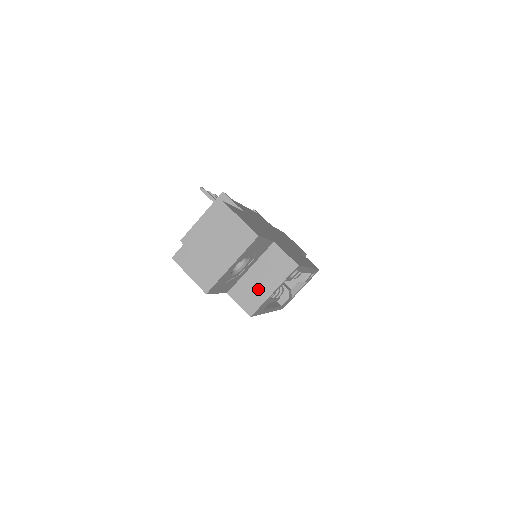
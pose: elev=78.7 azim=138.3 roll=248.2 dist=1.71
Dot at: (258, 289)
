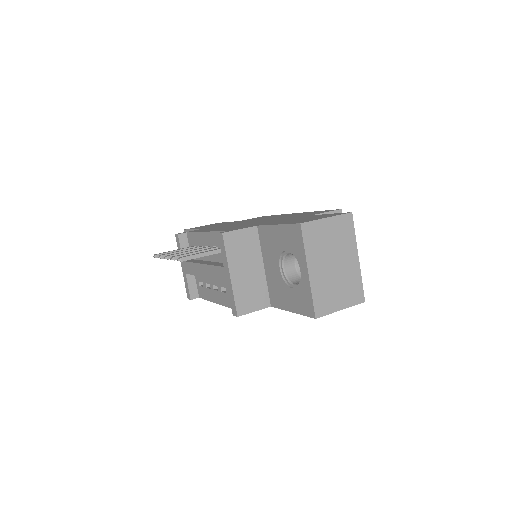
Dot at: occluded
